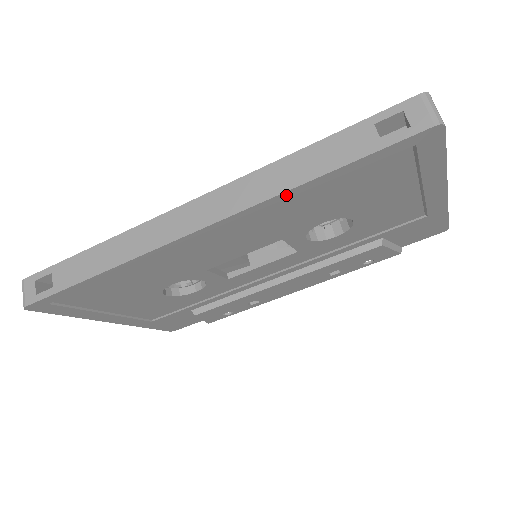
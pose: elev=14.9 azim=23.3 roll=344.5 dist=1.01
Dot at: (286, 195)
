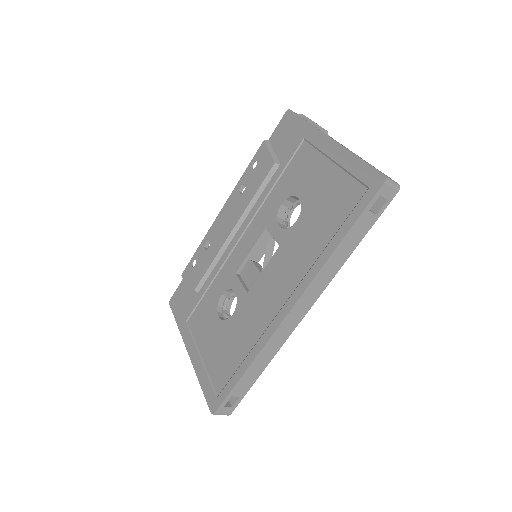
Dot at: (338, 266)
